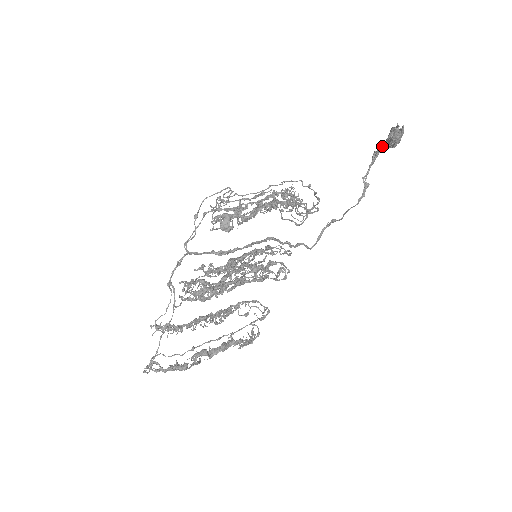
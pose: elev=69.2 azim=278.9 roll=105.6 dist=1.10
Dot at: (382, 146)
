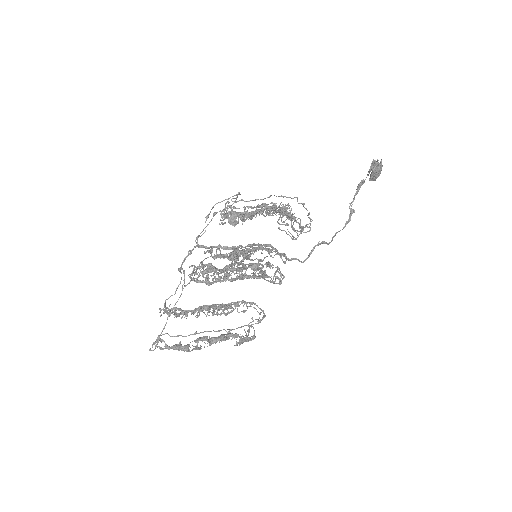
Dot at: (365, 179)
